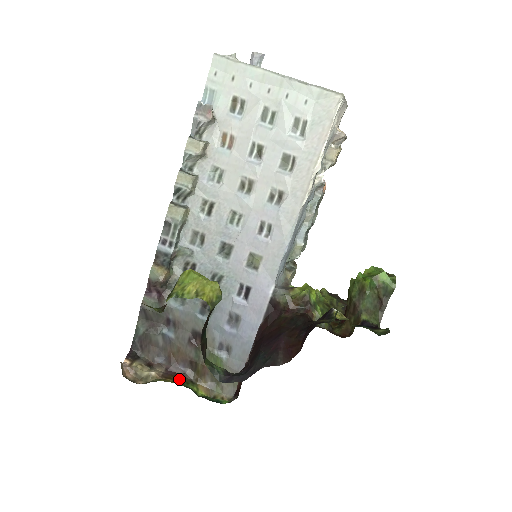
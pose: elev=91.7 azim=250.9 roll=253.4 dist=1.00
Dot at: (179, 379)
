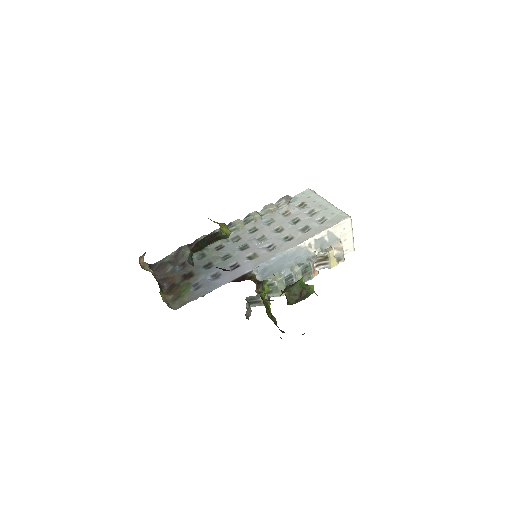
Dot at: (159, 284)
